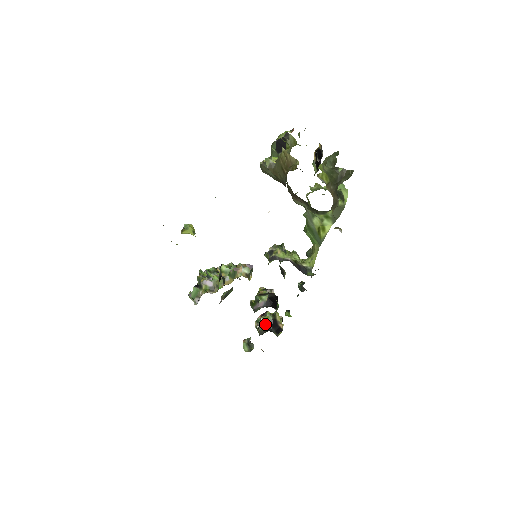
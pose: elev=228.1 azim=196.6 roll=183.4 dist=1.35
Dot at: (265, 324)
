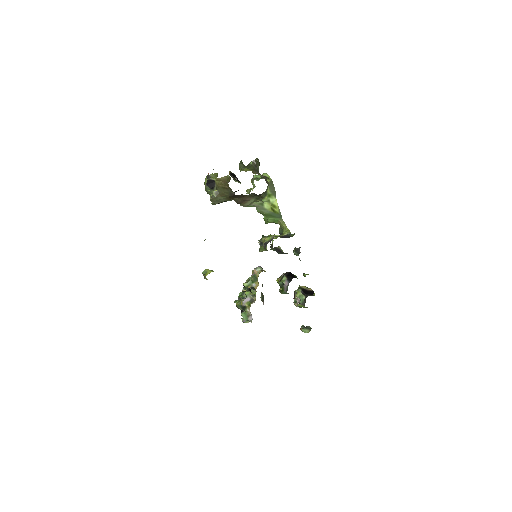
Dot at: (301, 297)
